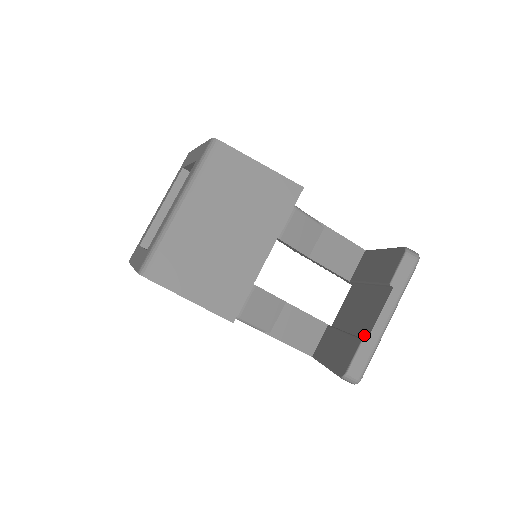
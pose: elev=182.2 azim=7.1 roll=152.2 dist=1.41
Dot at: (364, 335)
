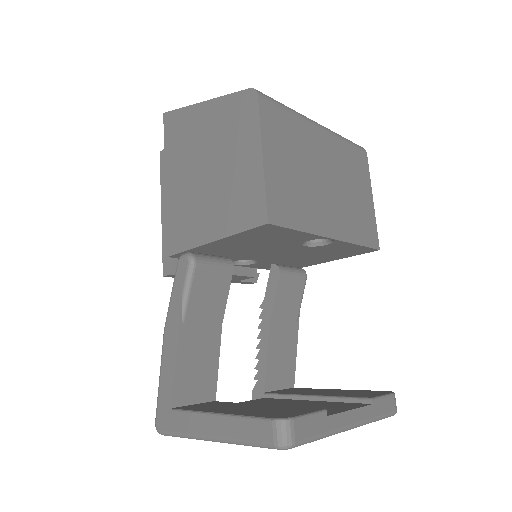
Dot at: occluded
